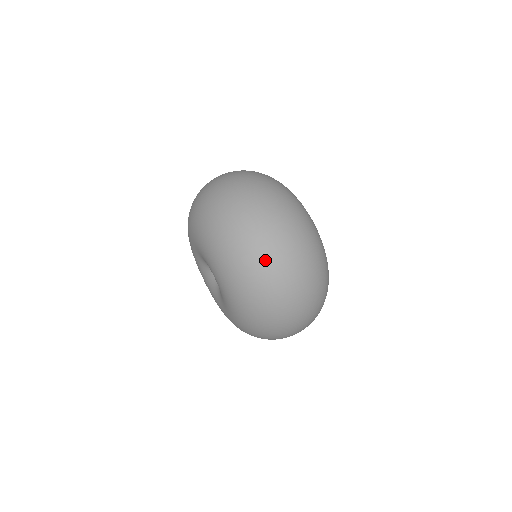
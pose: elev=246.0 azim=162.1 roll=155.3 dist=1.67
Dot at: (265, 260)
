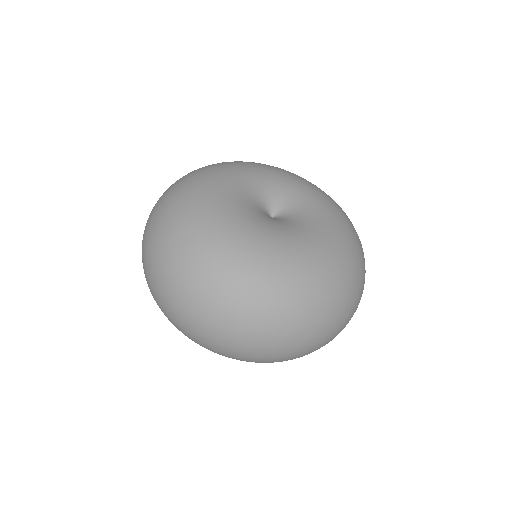
Dot at: (216, 350)
